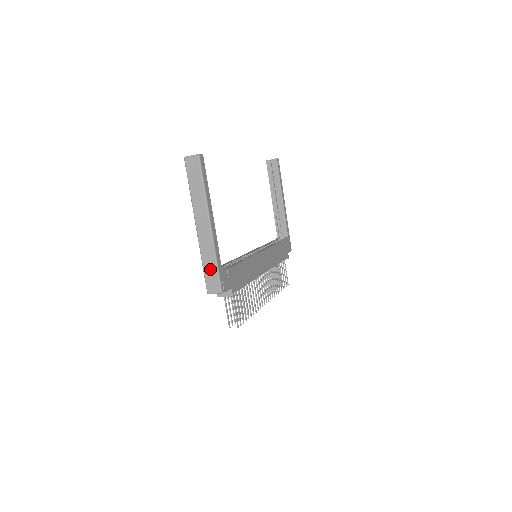
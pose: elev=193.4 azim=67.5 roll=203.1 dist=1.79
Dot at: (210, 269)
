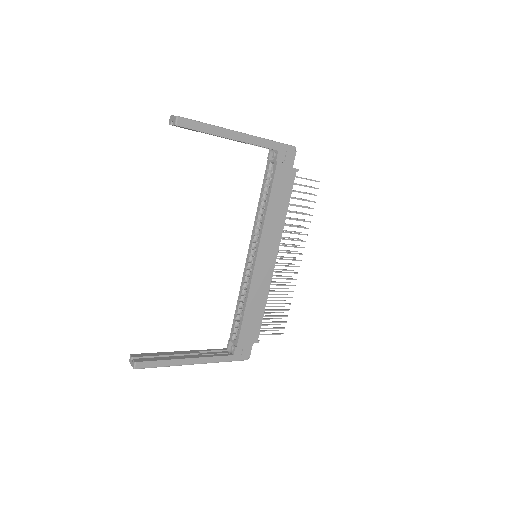
Dot at: occluded
